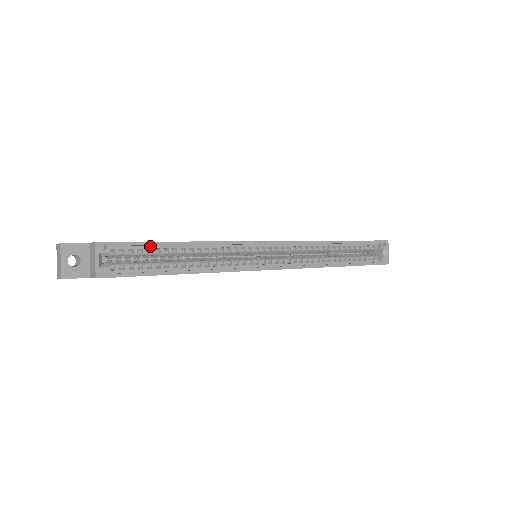
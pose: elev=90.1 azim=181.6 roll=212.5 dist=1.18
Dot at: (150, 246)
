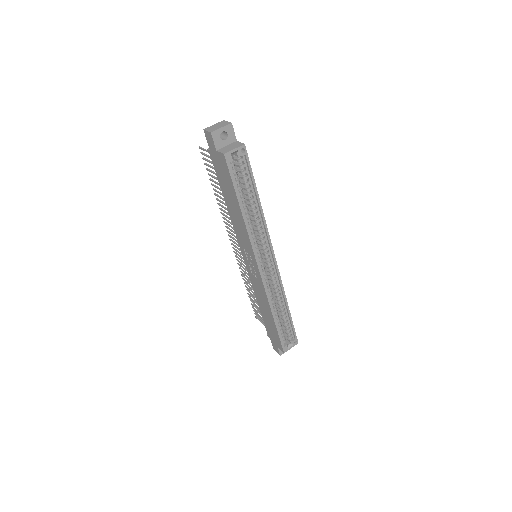
Dot at: (251, 180)
